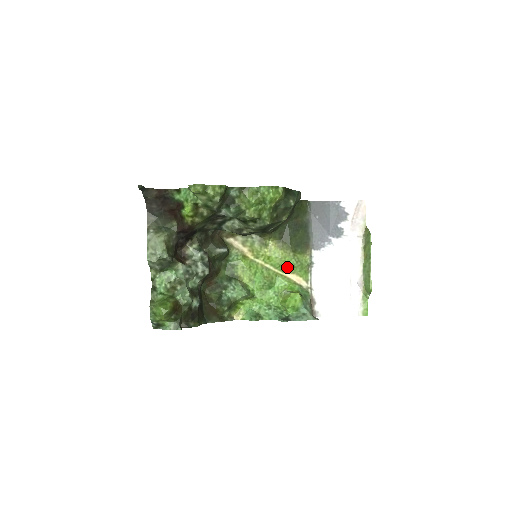
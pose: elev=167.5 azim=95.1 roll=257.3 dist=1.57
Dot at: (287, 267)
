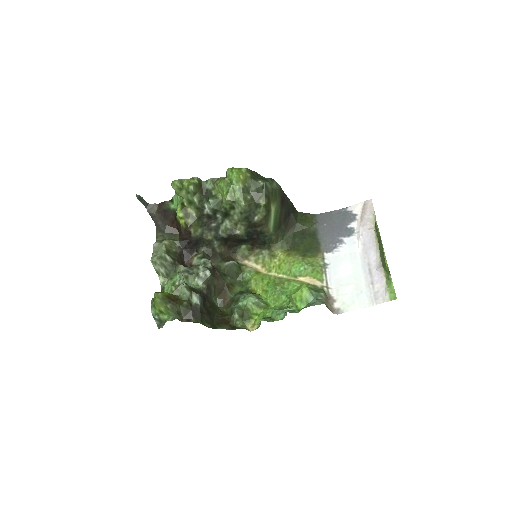
Dot at: (298, 271)
